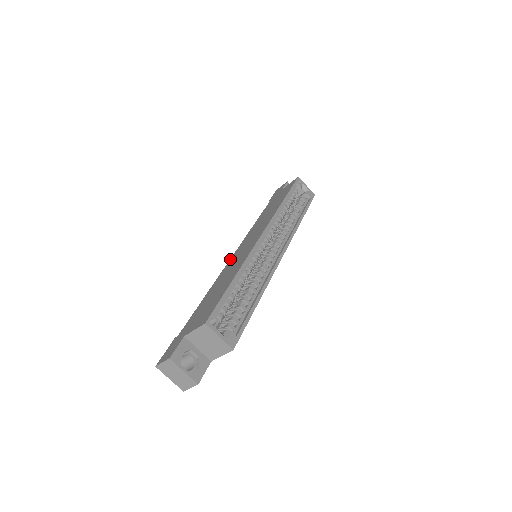
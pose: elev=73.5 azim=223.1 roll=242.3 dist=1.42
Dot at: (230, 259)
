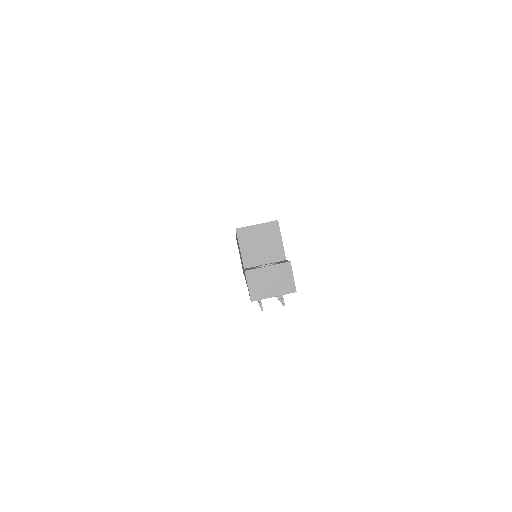
Dot at: occluded
